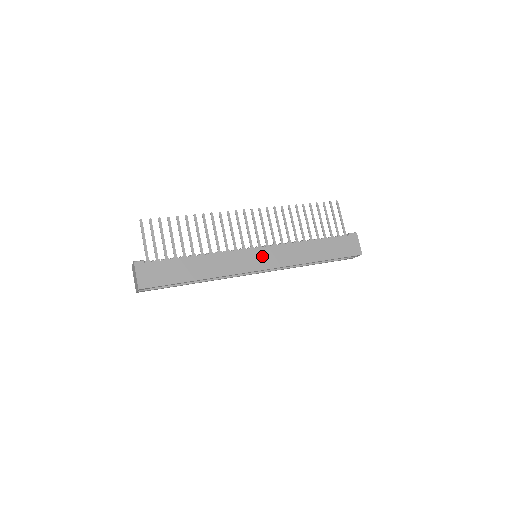
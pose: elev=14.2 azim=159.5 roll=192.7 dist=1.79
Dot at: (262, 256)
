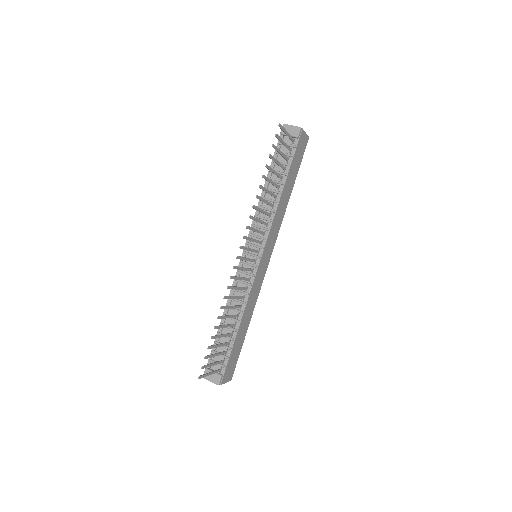
Dot at: (266, 256)
